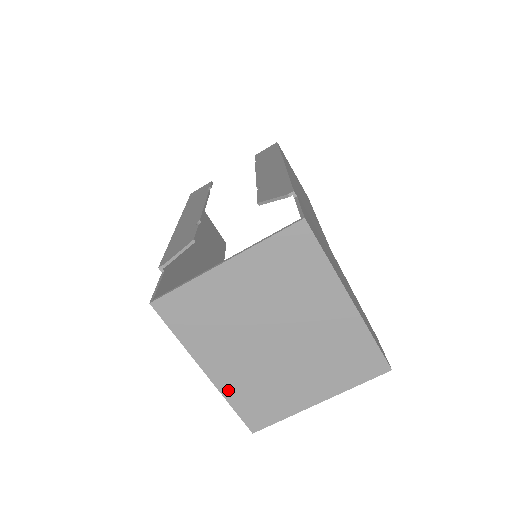
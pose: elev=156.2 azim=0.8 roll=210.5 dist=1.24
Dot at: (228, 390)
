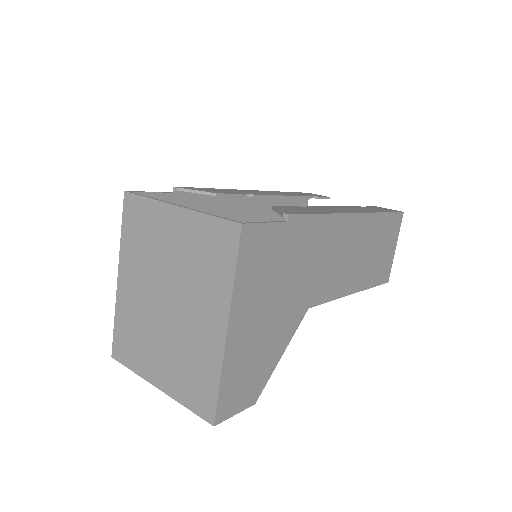
Dot at: (120, 306)
